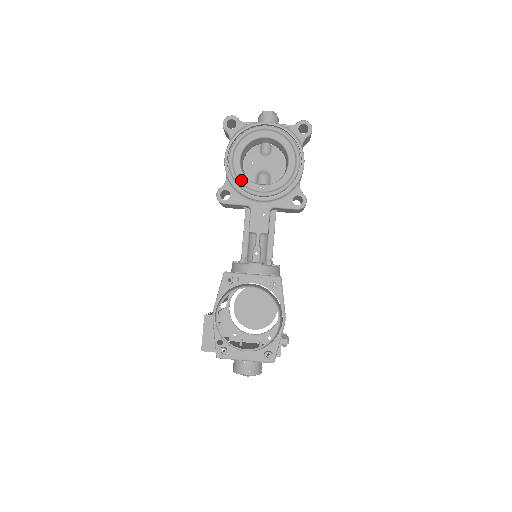
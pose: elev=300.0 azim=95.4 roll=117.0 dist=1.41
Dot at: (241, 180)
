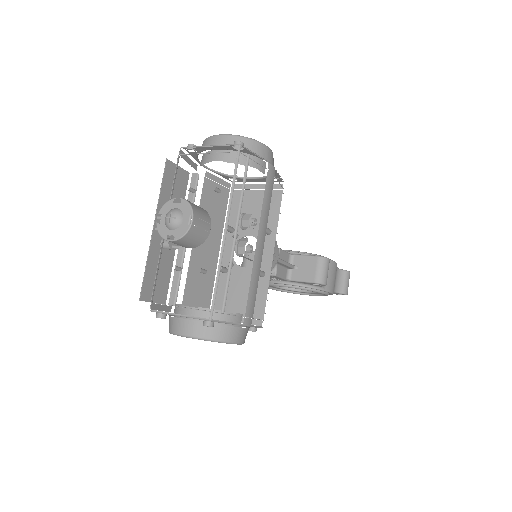
Dot at: occluded
